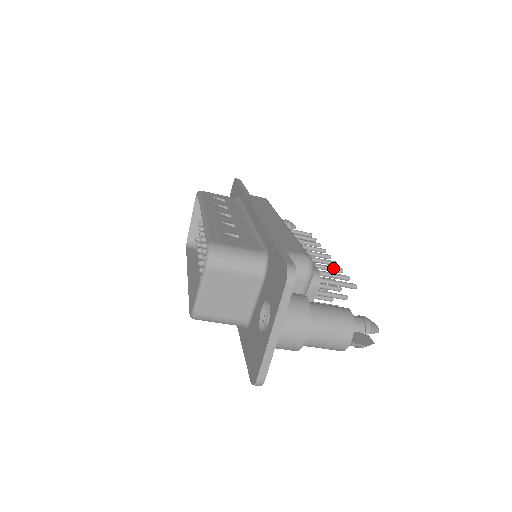
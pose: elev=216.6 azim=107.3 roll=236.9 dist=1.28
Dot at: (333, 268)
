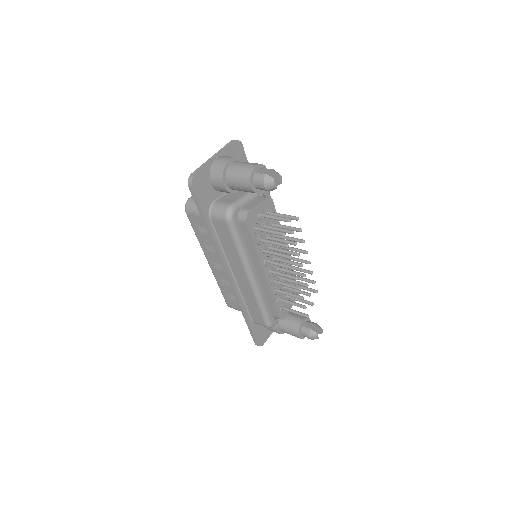
Dot at: occluded
